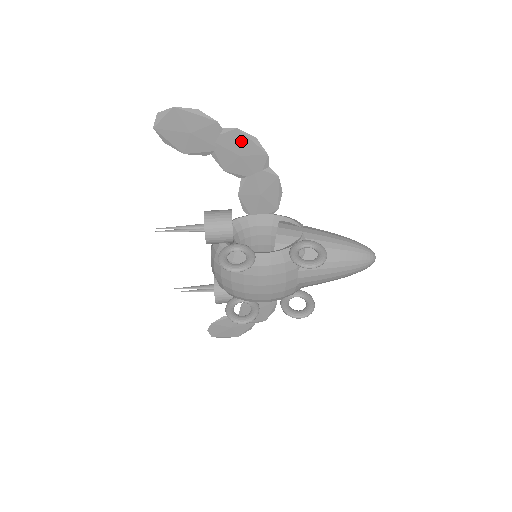
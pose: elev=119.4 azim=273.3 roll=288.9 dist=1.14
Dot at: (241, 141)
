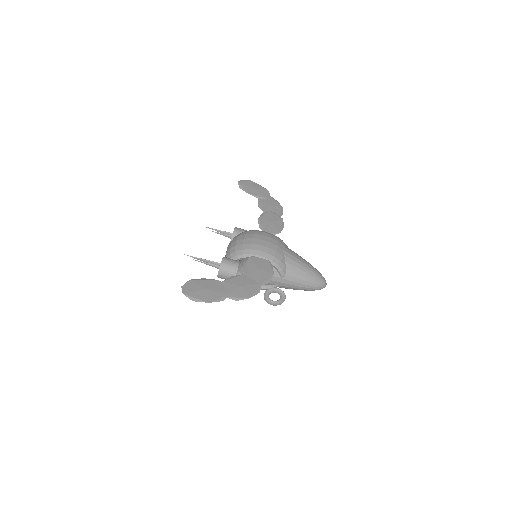
Dot at: (240, 295)
